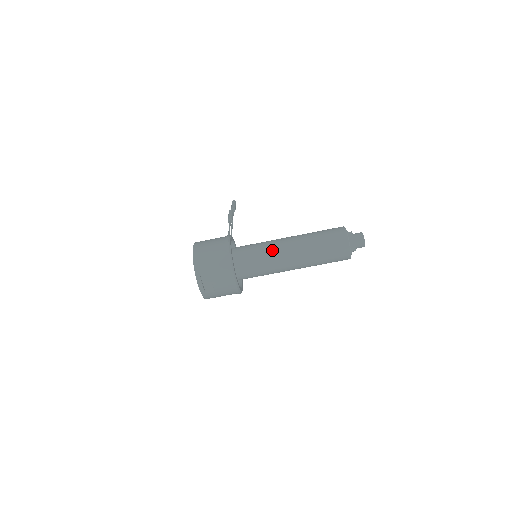
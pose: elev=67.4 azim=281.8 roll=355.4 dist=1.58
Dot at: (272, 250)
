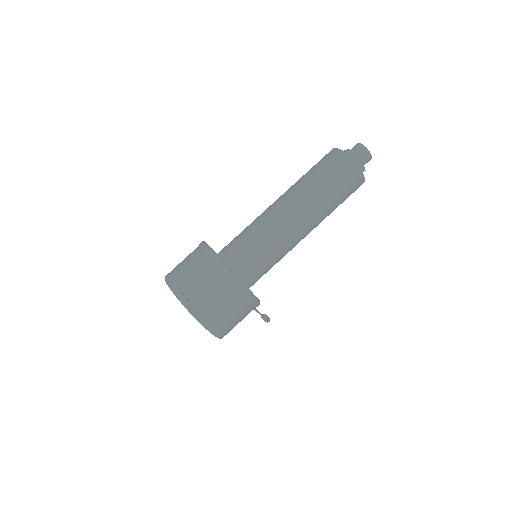
Dot at: (258, 218)
